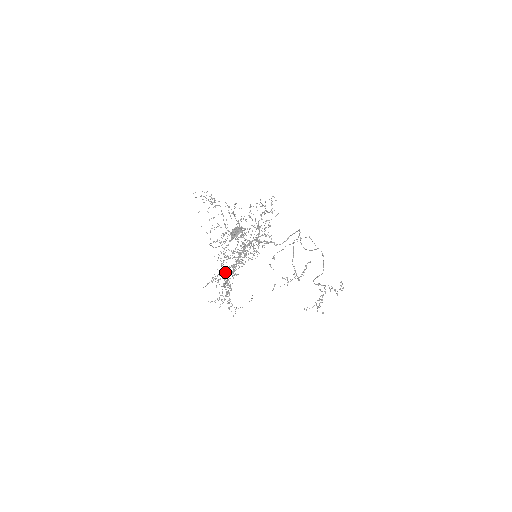
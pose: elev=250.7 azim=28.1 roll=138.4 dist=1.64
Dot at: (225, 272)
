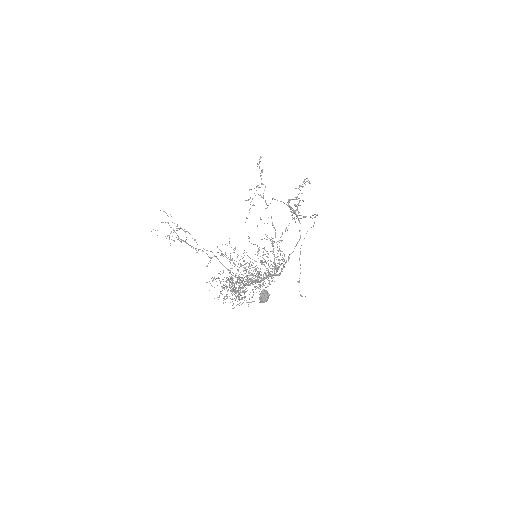
Dot at: occluded
